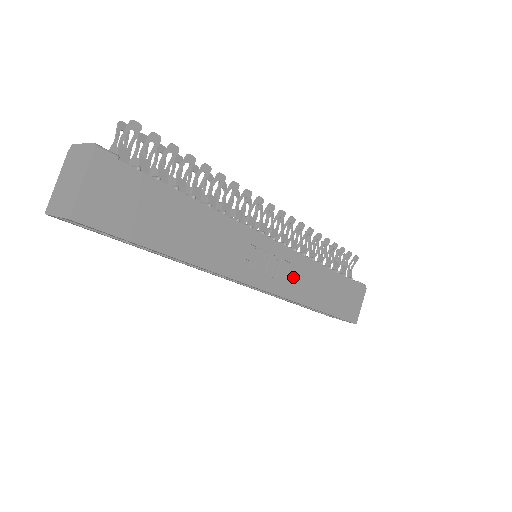
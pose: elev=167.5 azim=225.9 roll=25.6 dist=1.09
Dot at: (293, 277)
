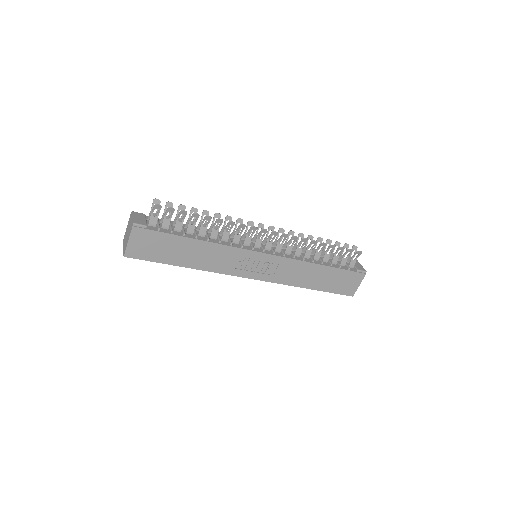
Dot at: (282, 271)
